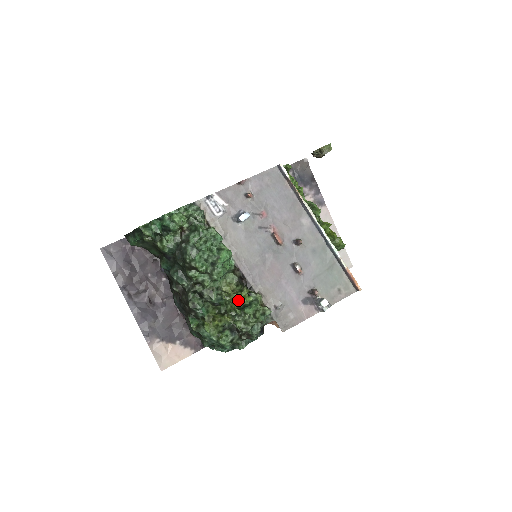
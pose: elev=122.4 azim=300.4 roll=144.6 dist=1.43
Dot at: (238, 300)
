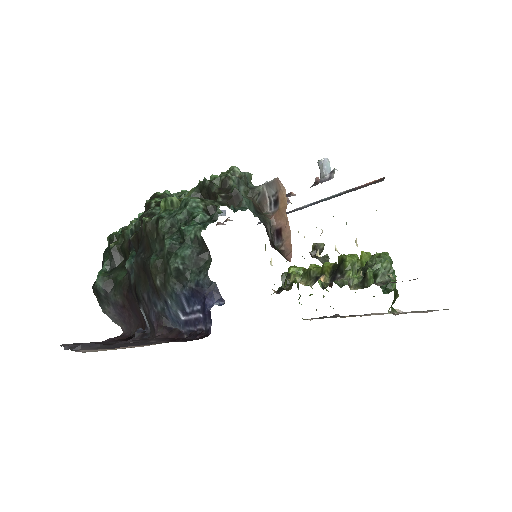
Dot at: occluded
